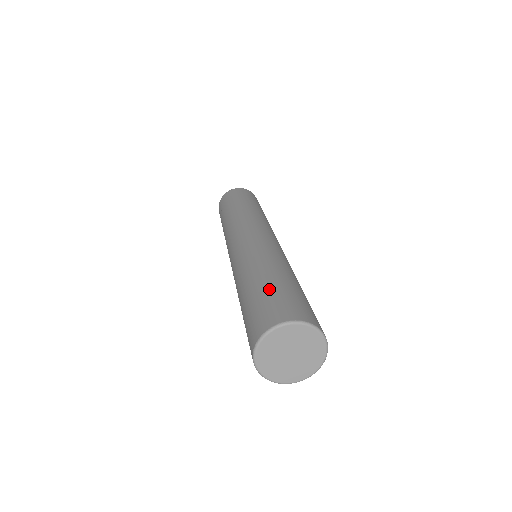
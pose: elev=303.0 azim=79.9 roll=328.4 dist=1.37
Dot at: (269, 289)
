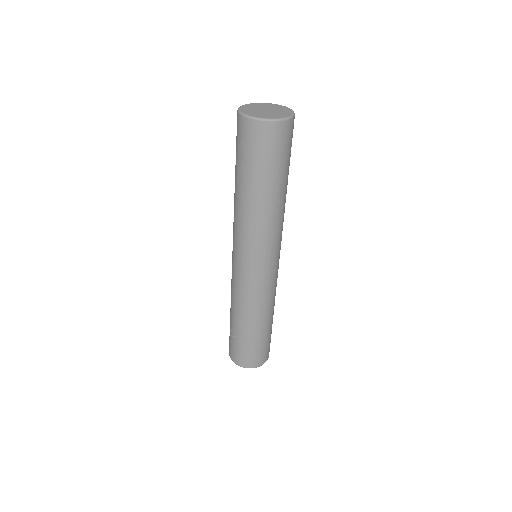
Dot at: occluded
